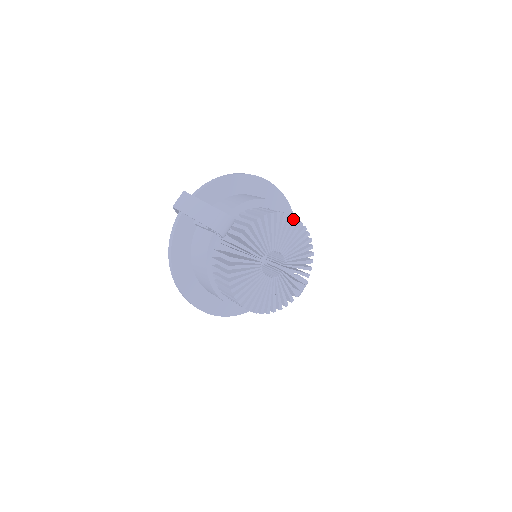
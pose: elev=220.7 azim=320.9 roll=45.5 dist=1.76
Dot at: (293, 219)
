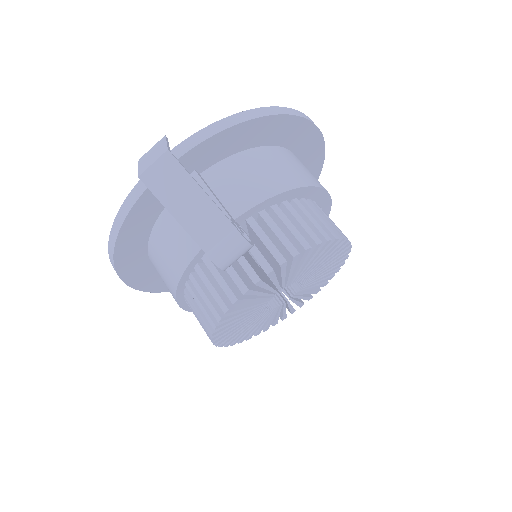
Dot at: occluded
